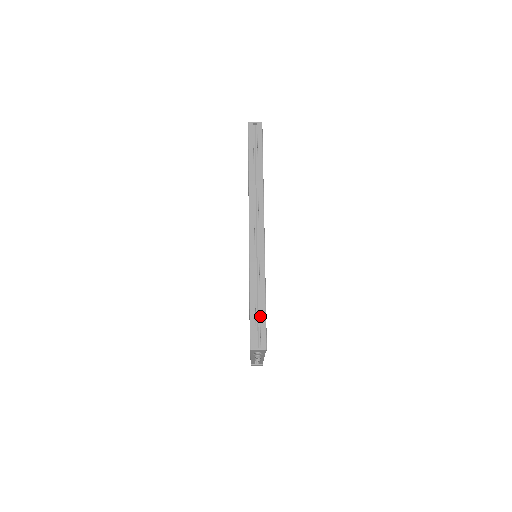
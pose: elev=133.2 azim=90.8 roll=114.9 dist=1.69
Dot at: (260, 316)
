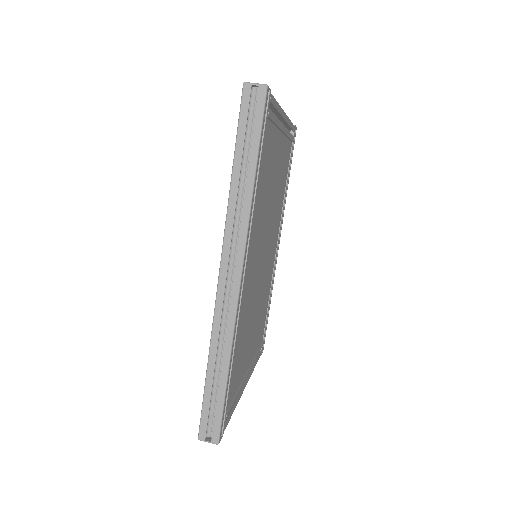
Dot at: (216, 403)
